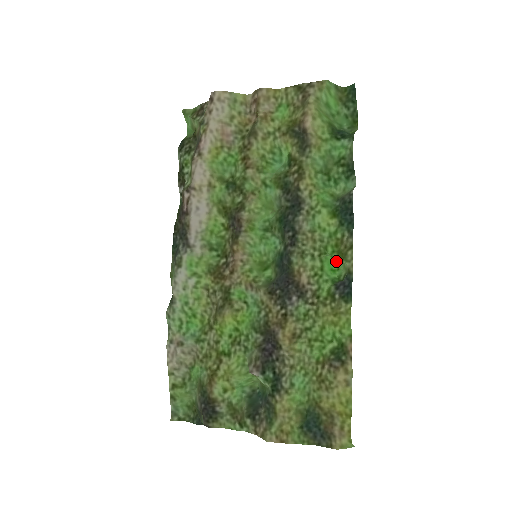
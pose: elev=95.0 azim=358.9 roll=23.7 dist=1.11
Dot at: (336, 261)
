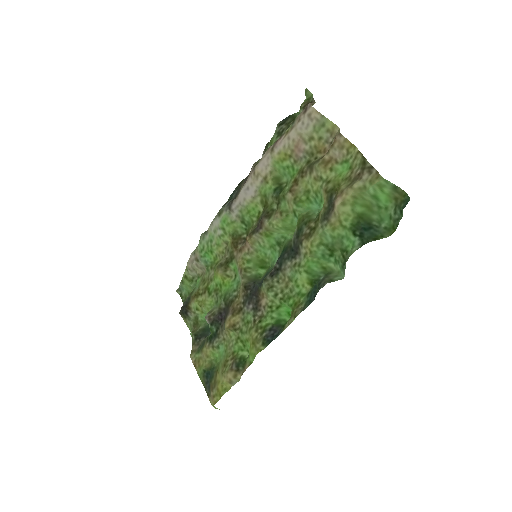
Dot at: occluded
